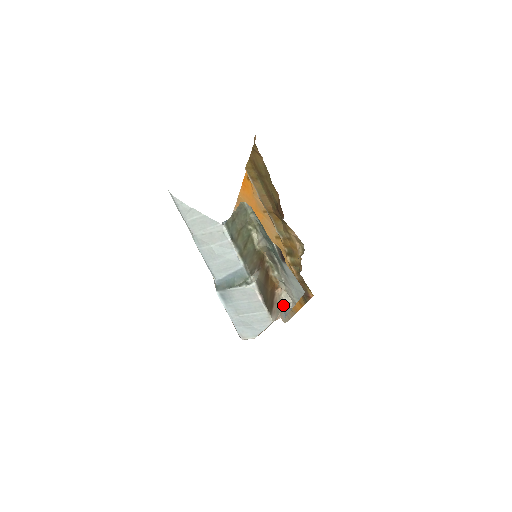
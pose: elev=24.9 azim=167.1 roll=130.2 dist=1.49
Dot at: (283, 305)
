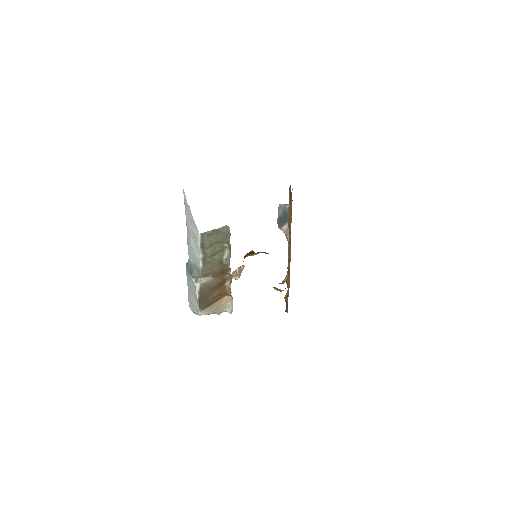
Dot at: (226, 308)
